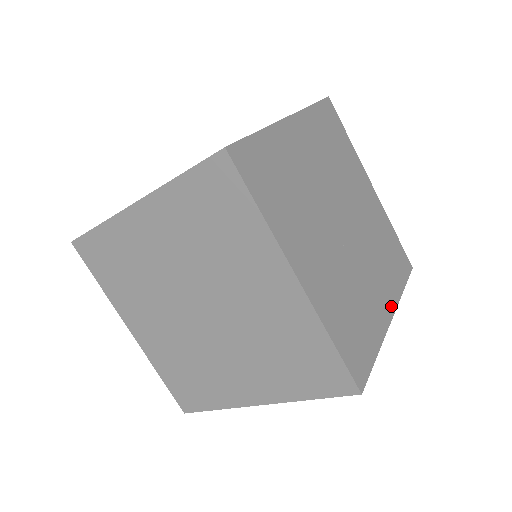
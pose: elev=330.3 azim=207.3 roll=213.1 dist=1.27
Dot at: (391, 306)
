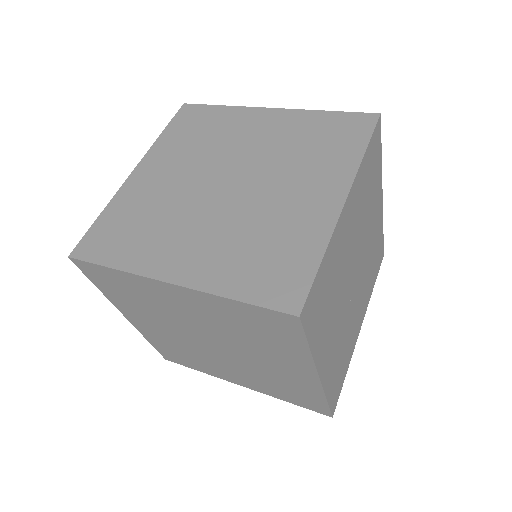
Dot at: (363, 317)
